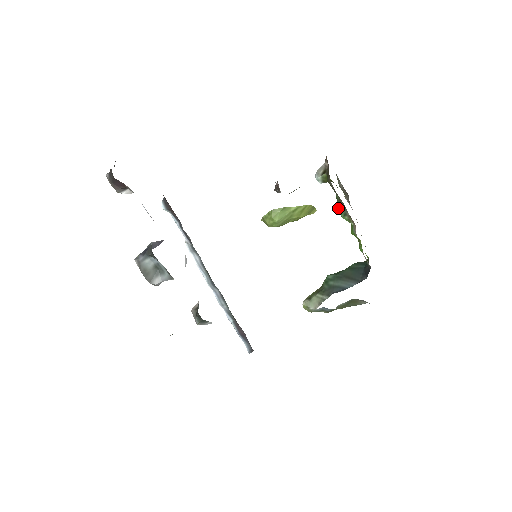
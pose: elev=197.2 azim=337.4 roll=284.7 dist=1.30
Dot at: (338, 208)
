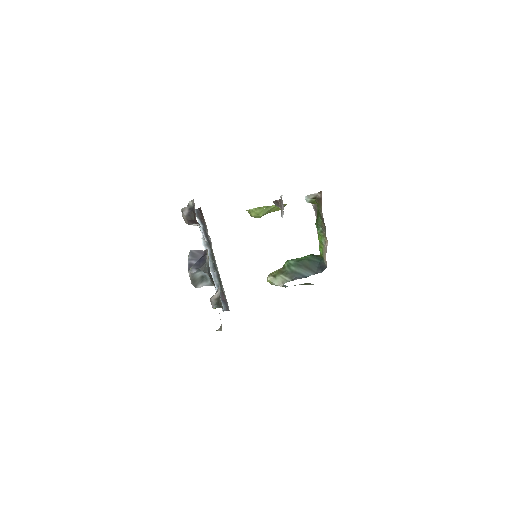
Dot at: (316, 224)
